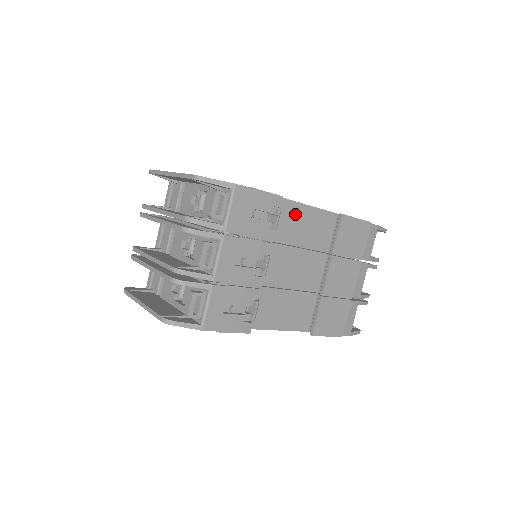
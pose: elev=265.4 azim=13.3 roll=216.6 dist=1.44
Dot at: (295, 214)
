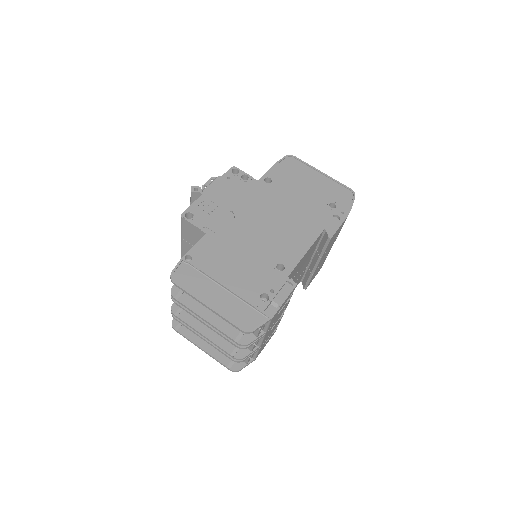
Dot at: occluded
